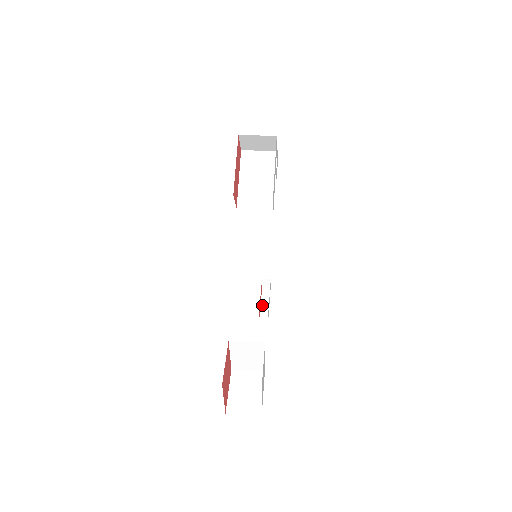
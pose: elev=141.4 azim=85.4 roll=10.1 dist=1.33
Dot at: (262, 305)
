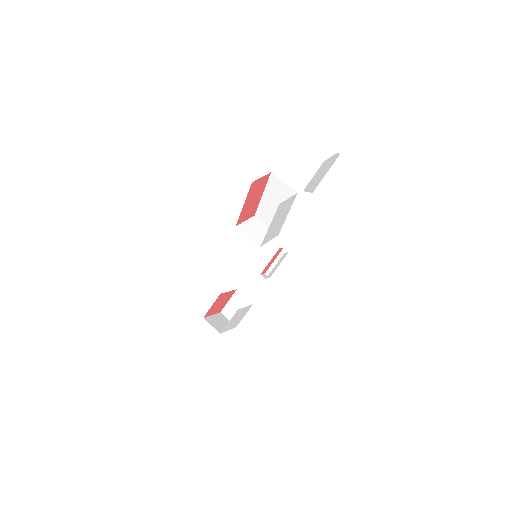
Dot at: (274, 262)
